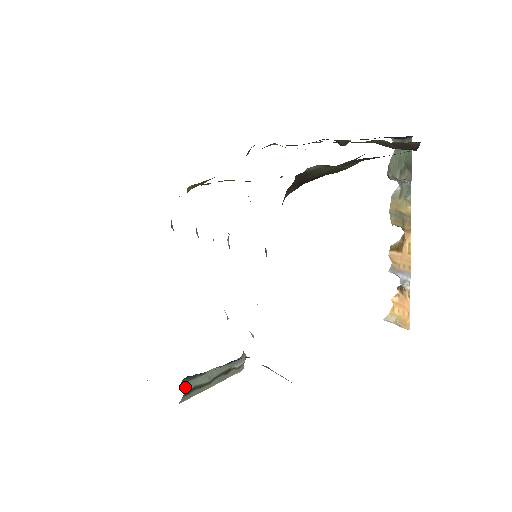
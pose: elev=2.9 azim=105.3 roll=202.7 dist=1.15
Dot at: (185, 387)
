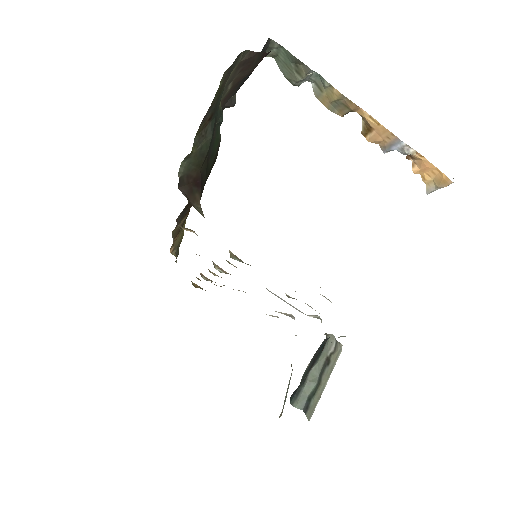
Dot at: (299, 406)
